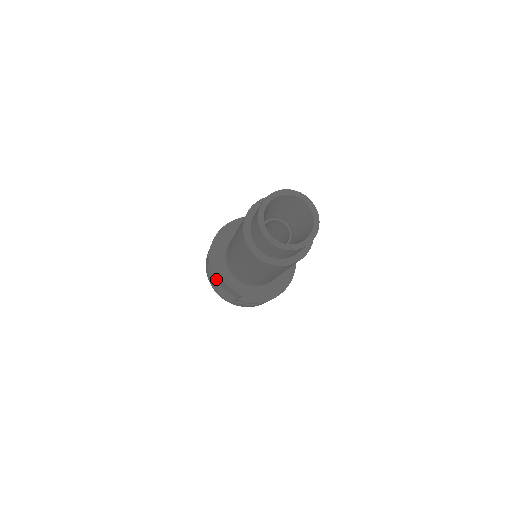
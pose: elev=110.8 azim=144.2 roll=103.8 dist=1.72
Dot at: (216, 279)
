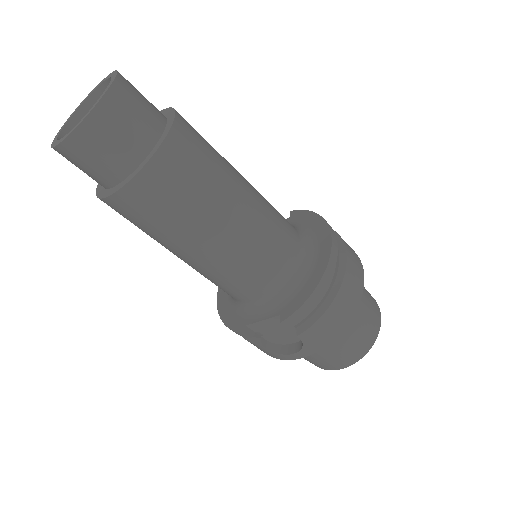
Dot at: (240, 330)
